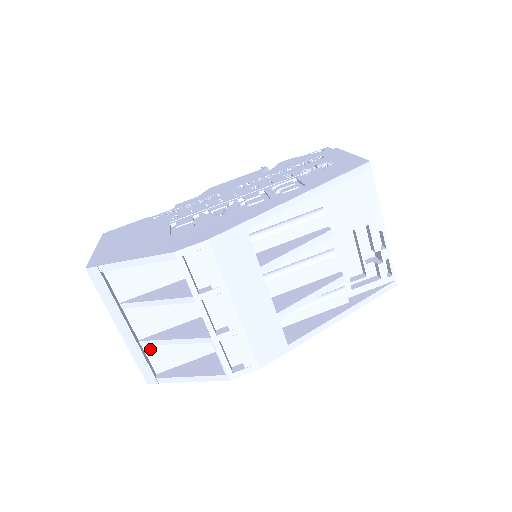
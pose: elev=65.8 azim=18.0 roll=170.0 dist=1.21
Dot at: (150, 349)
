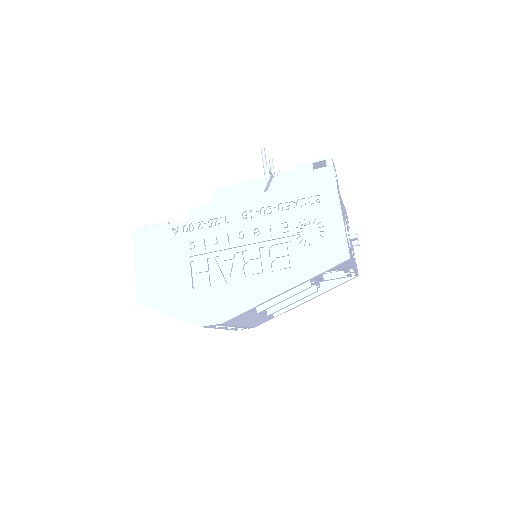
Dot at: occluded
